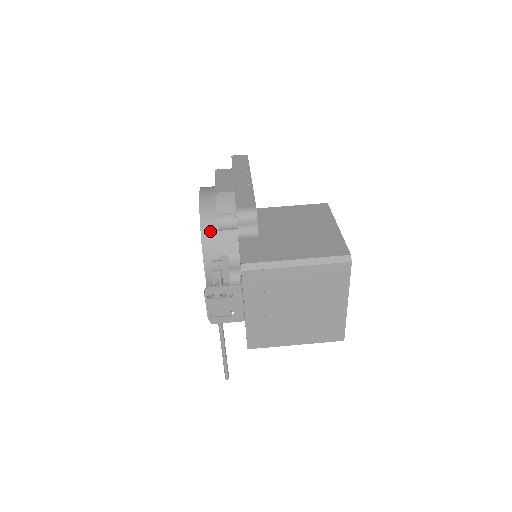
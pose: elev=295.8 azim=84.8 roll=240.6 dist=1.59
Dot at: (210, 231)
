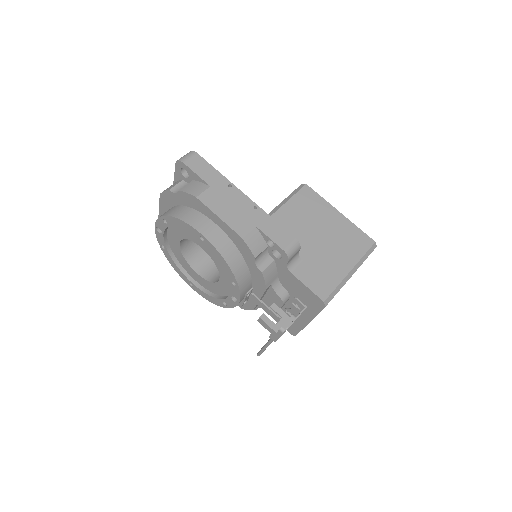
Dot at: (242, 271)
